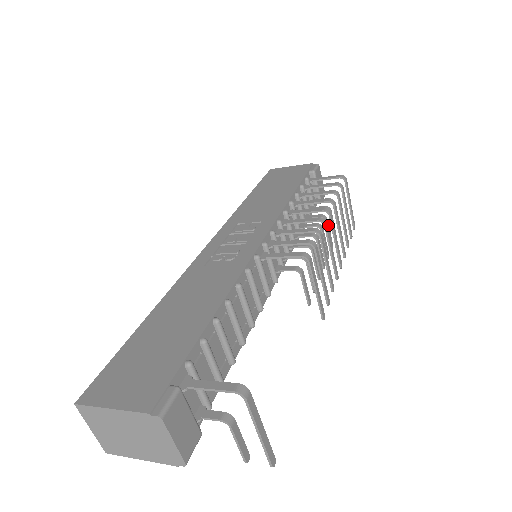
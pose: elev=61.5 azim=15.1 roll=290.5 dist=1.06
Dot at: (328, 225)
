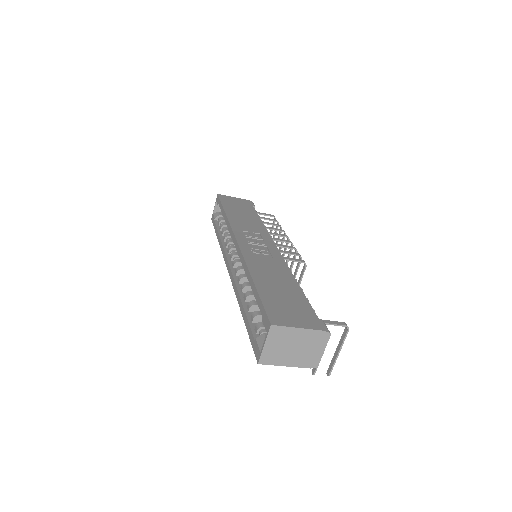
Dot at: occluded
